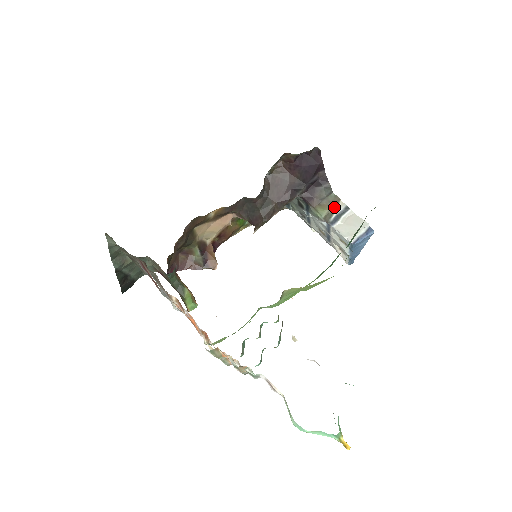
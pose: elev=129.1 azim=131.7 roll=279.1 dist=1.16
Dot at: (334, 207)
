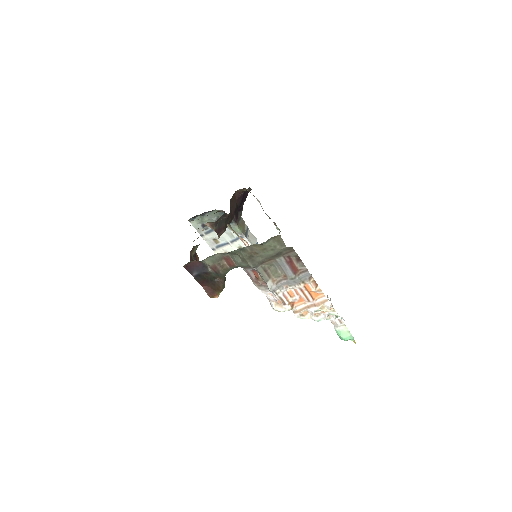
Dot at: (244, 226)
